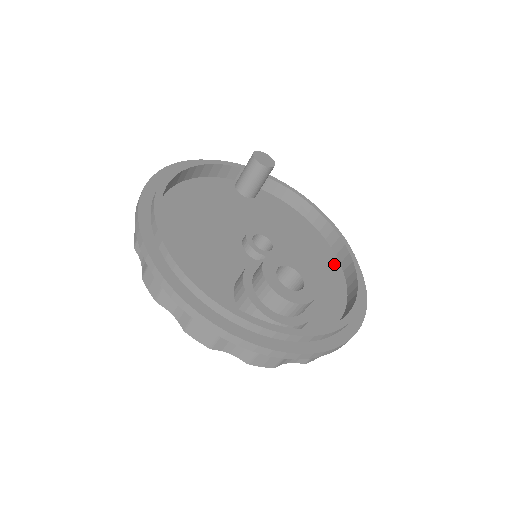
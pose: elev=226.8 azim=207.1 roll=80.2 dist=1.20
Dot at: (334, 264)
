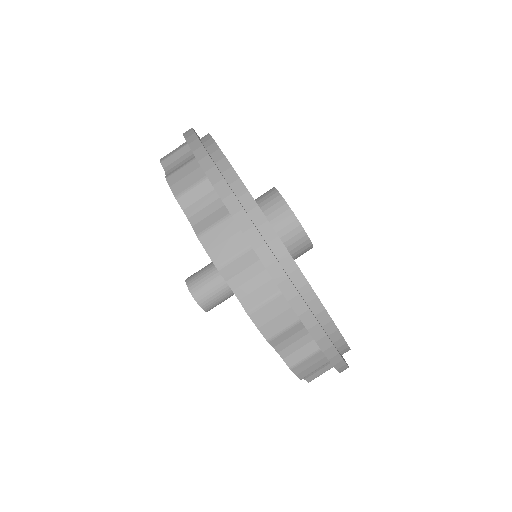
Dot at: occluded
